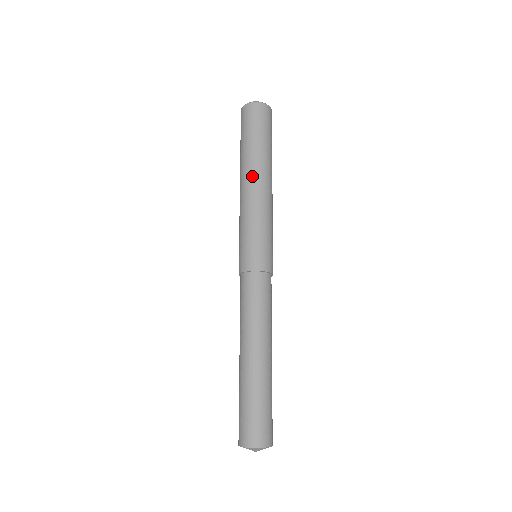
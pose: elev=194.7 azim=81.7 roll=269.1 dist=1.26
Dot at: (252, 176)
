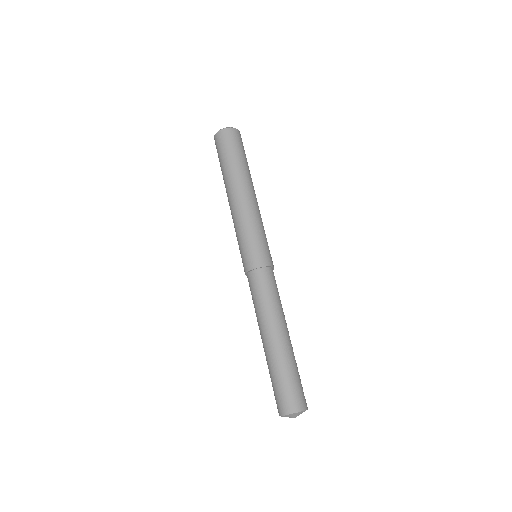
Dot at: (233, 192)
